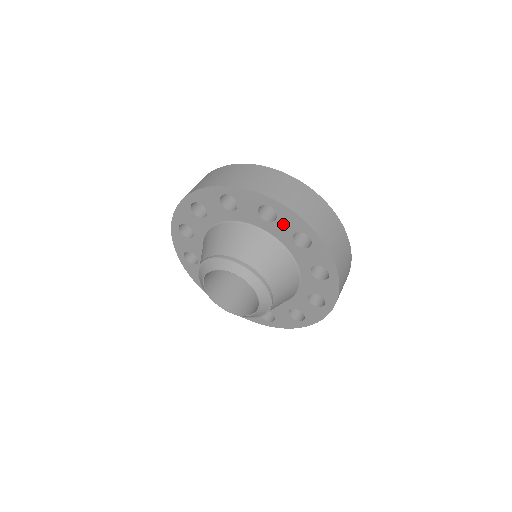
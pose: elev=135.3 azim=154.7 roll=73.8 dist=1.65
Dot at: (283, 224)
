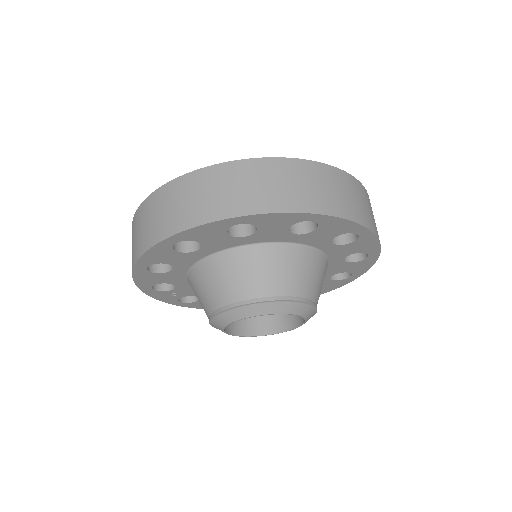
Dot at: (324, 232)
